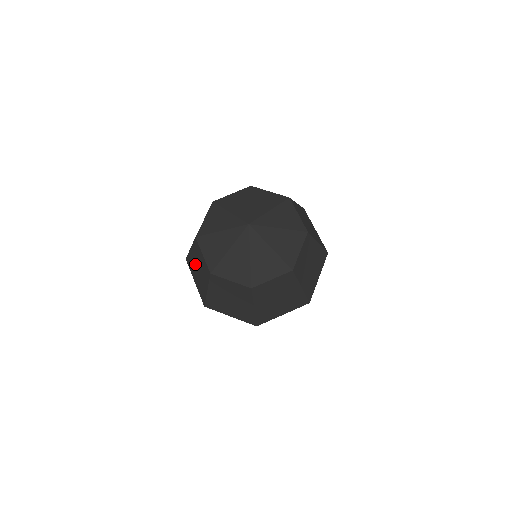
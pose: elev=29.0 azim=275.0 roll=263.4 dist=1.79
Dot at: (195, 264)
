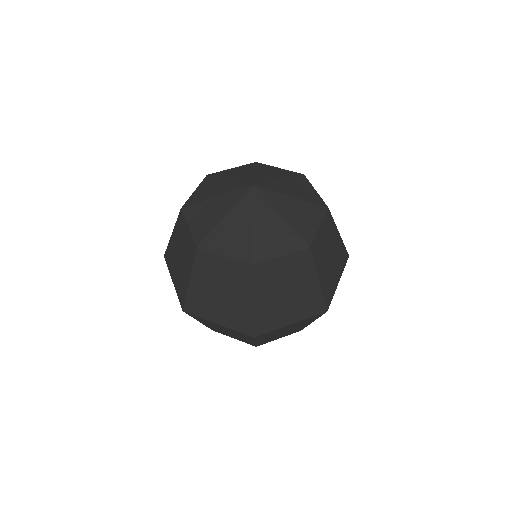
Dot at: (176, 251)
